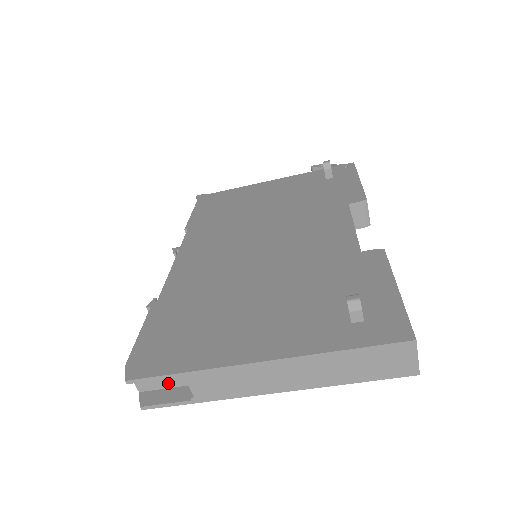
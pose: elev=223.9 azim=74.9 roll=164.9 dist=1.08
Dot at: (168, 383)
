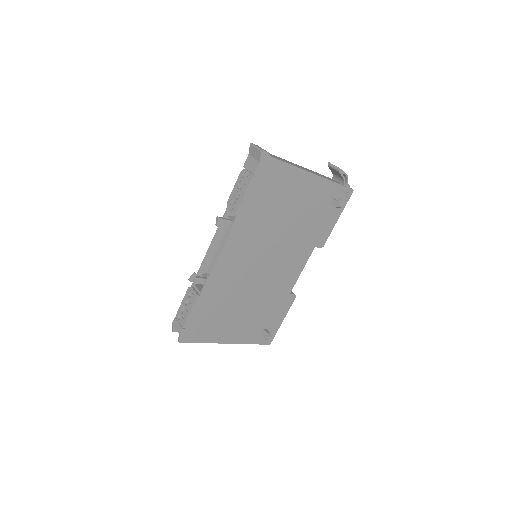
Dot at: occluded
